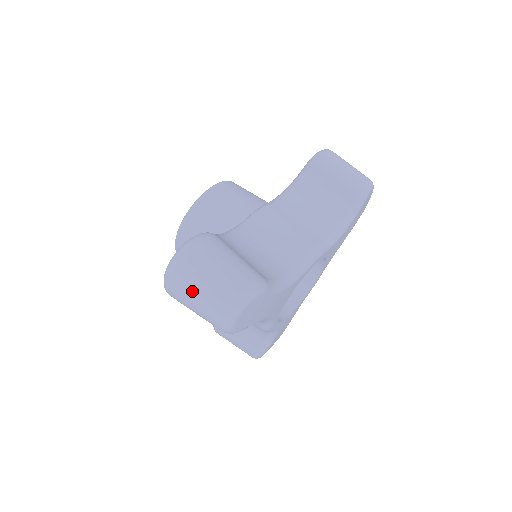
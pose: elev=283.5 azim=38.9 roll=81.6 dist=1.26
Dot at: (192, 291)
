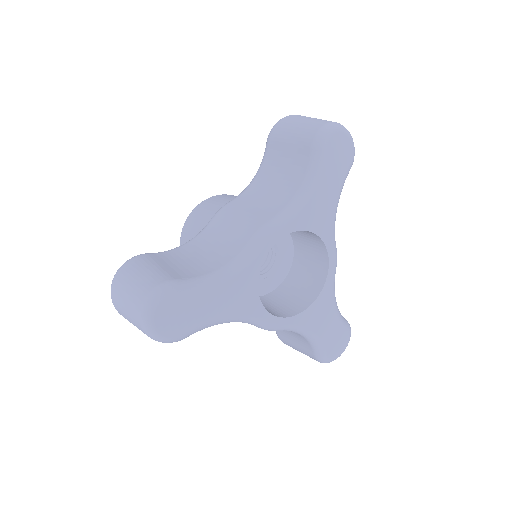
Dot at: (123, 312)
